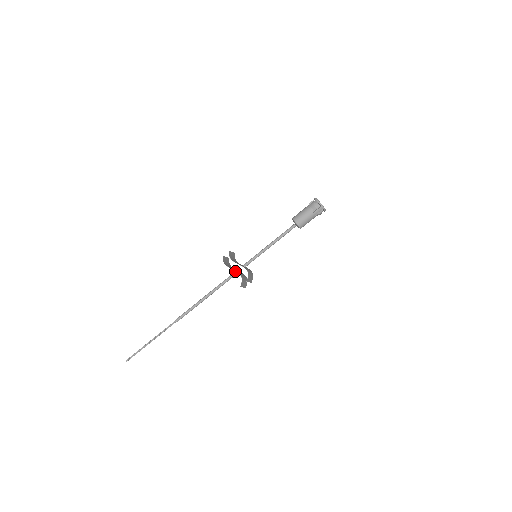
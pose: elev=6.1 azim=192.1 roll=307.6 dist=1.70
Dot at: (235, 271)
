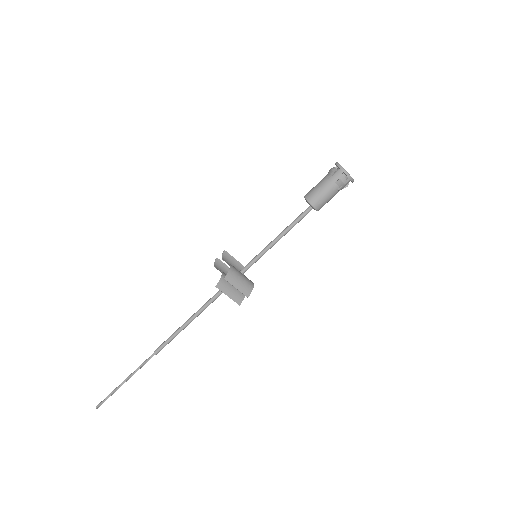
Dot at: occluded
